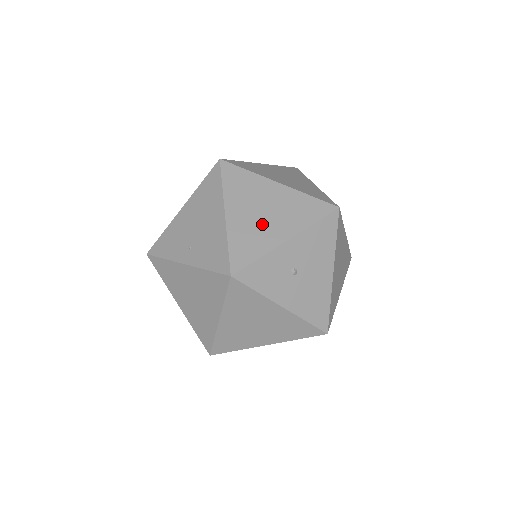
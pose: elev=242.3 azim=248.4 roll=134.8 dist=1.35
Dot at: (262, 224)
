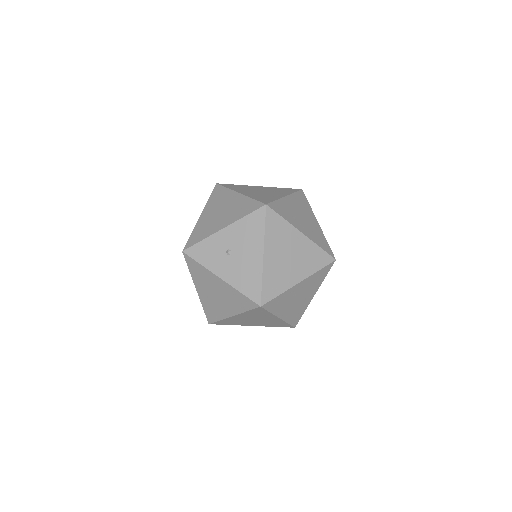
Dot at: (215, 220)
